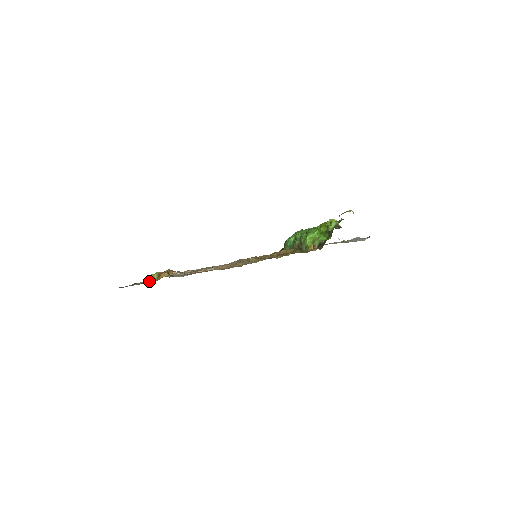
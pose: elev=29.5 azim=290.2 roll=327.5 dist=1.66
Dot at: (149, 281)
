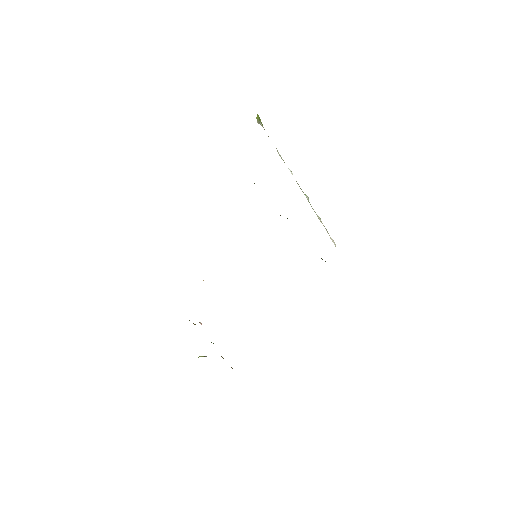
Dot at: occluded
